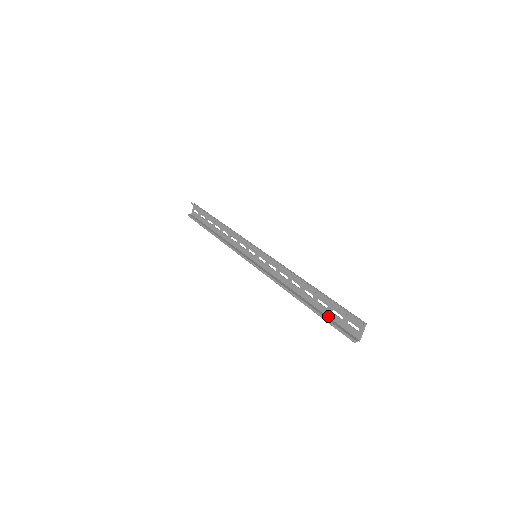
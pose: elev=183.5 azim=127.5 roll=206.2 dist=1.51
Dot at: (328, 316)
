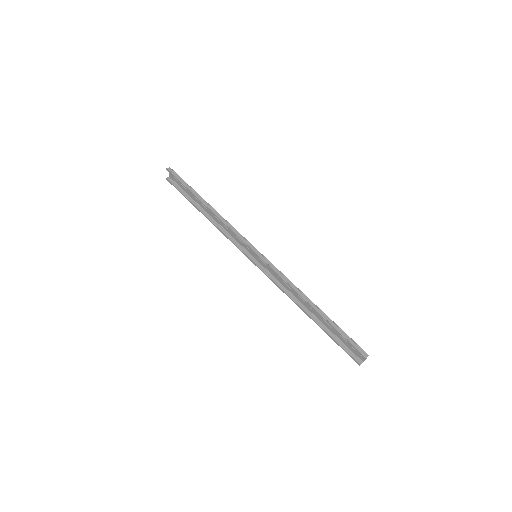
Dot at: (334, 334)
